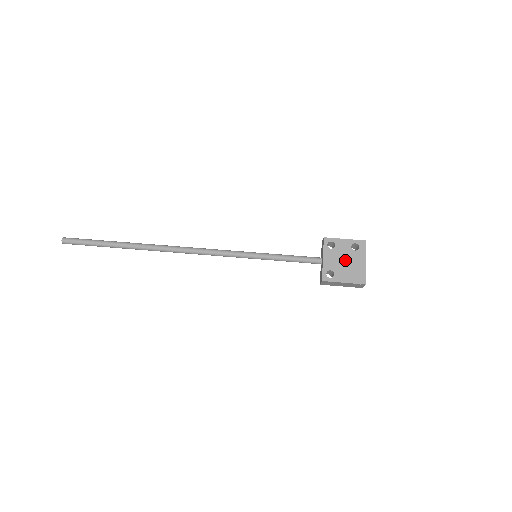
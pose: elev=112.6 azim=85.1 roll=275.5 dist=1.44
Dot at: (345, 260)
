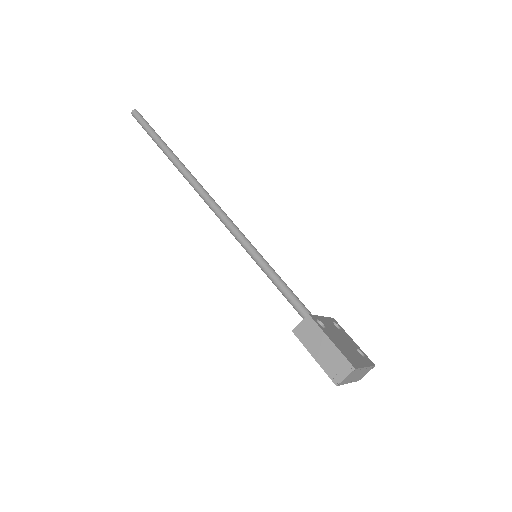
Dot at: (344, 341)
